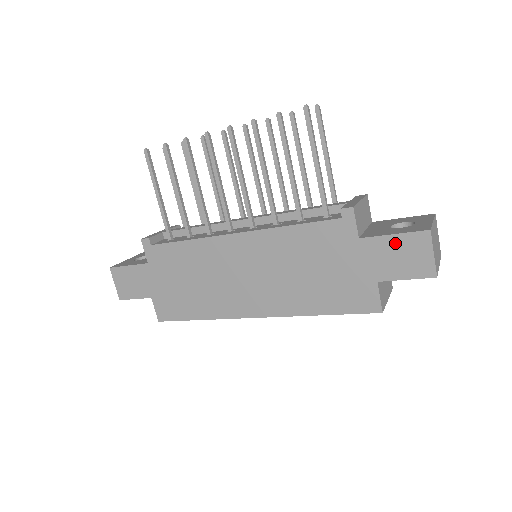
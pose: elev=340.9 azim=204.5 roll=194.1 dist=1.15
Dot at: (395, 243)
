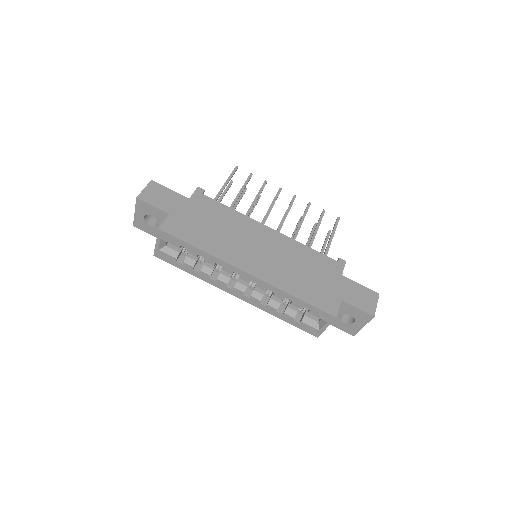
Dot at: (360, 289)
